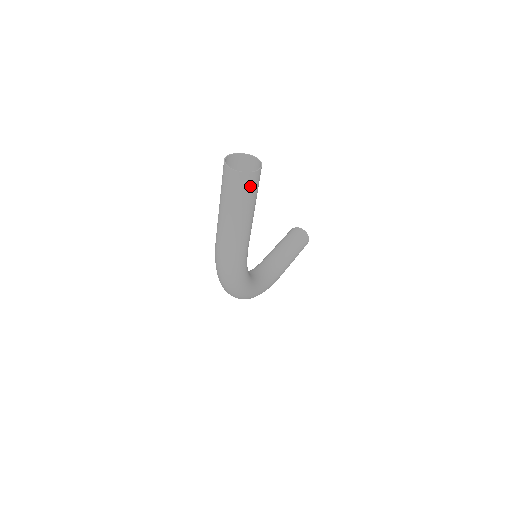
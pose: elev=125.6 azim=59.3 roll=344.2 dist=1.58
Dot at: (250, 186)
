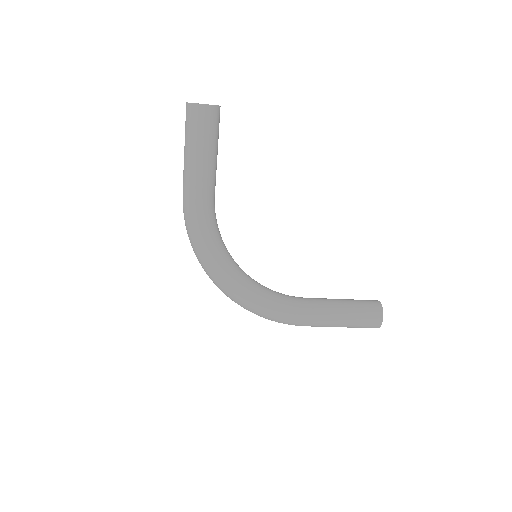
Dot at: (194, 119)
